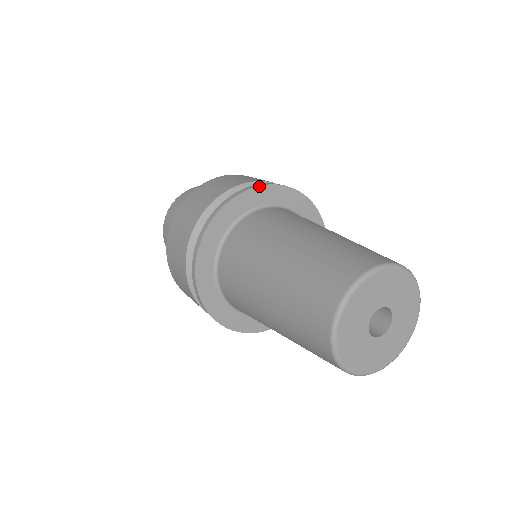
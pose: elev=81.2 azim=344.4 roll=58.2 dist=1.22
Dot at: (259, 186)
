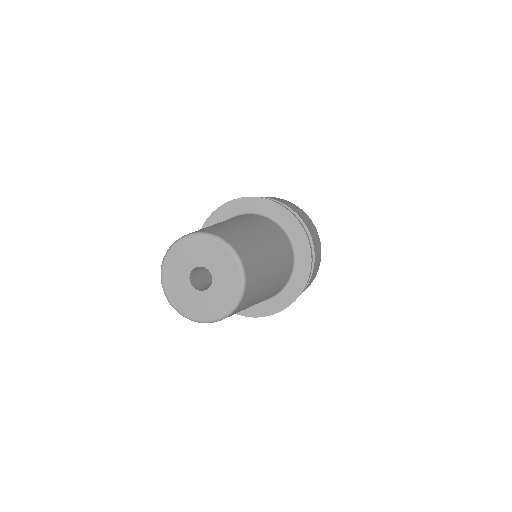
Dot at: (250, 197)
